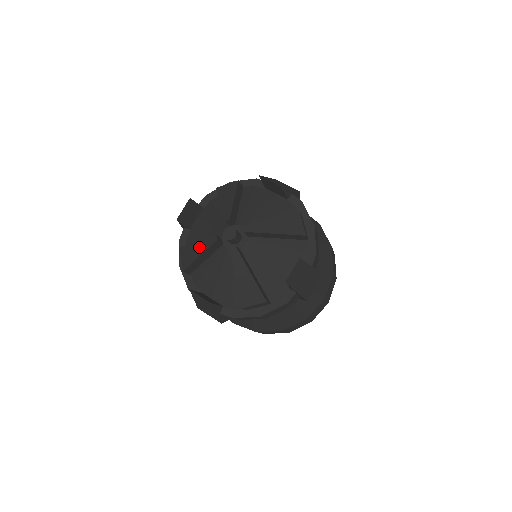
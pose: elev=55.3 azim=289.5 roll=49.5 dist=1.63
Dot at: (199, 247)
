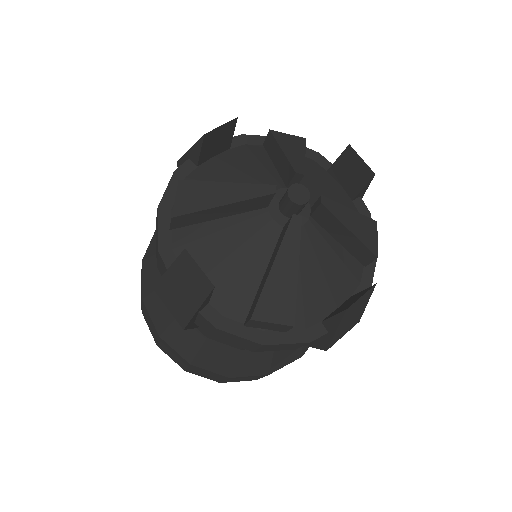
Dot at: (228, 191)
